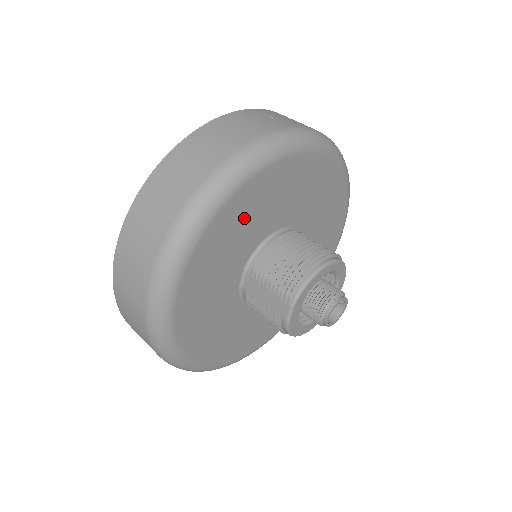
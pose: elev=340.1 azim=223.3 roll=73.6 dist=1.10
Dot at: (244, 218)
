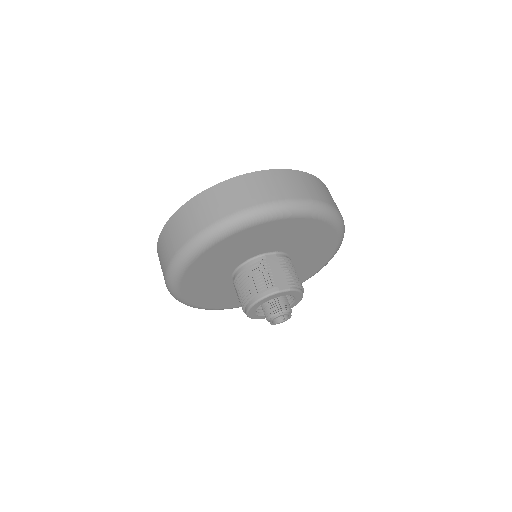
Dot at: (316, 241)
